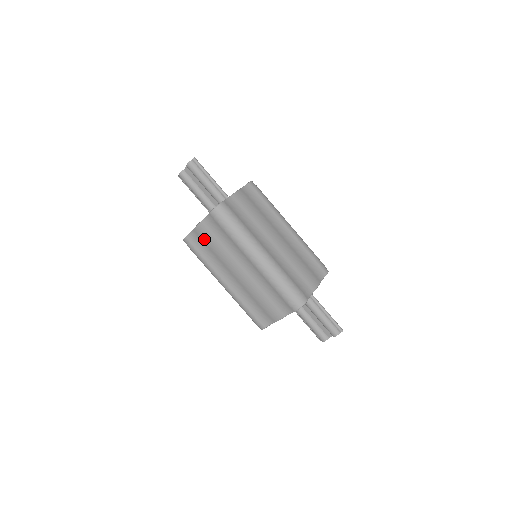
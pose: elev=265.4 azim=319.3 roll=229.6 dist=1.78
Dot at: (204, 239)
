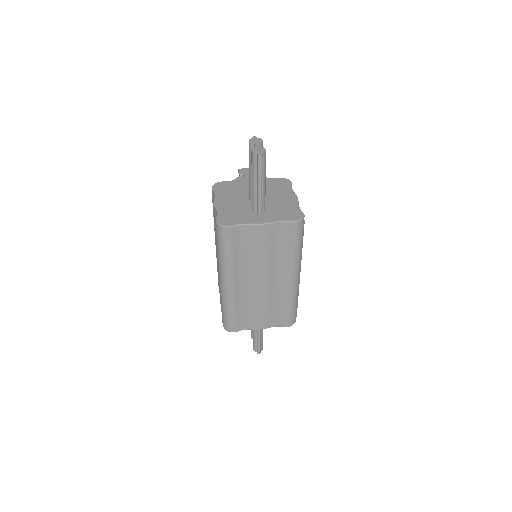
Dot at: occluded
